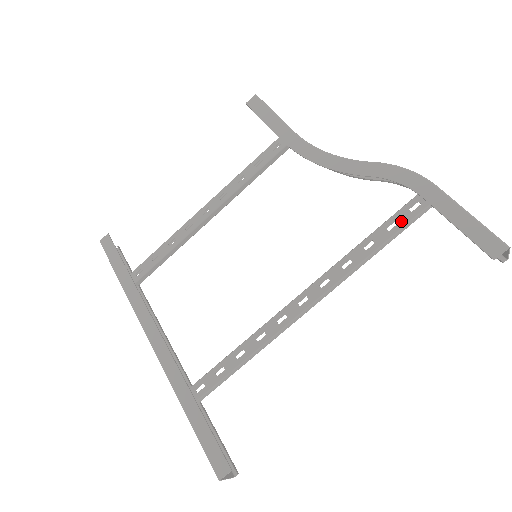
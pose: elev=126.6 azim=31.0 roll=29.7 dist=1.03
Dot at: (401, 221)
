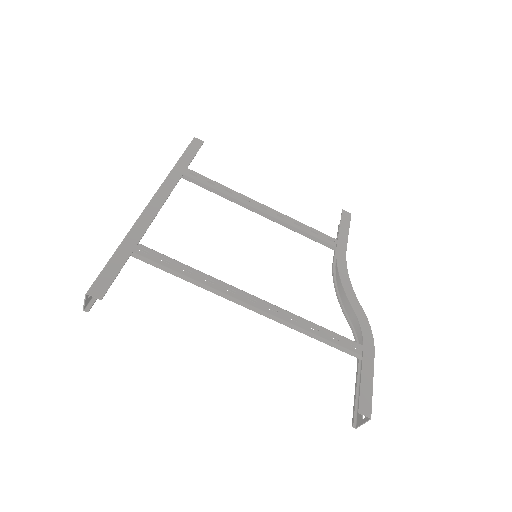
Dot at: (342, 342)
